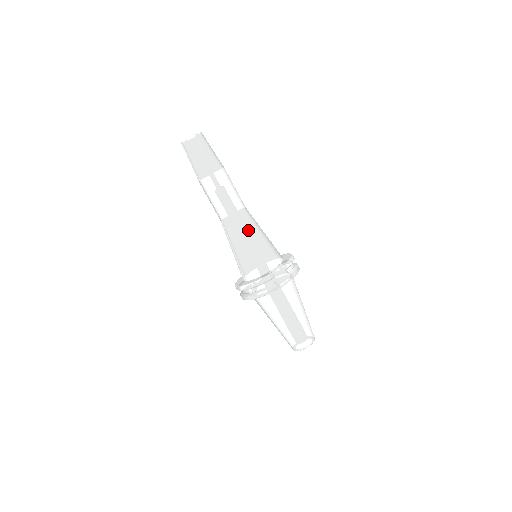
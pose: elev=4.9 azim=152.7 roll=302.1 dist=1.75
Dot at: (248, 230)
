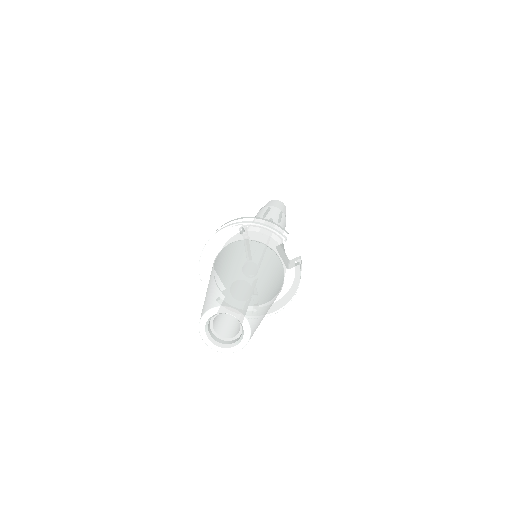
Dot at: occluded
